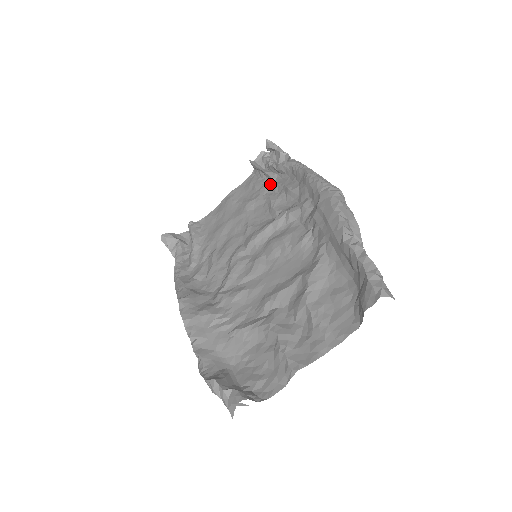
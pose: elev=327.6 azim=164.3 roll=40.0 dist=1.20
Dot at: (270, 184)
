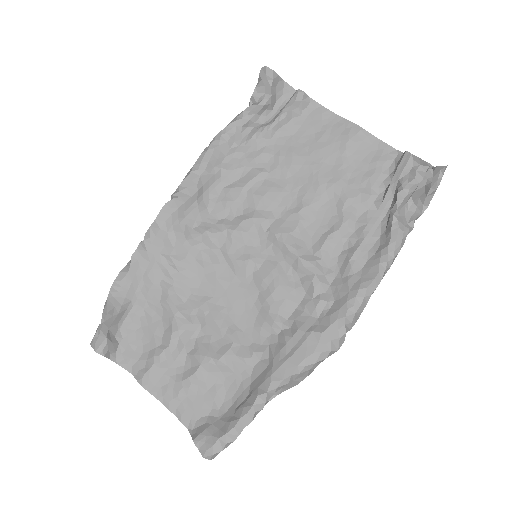
Dot at: (372, 204)
